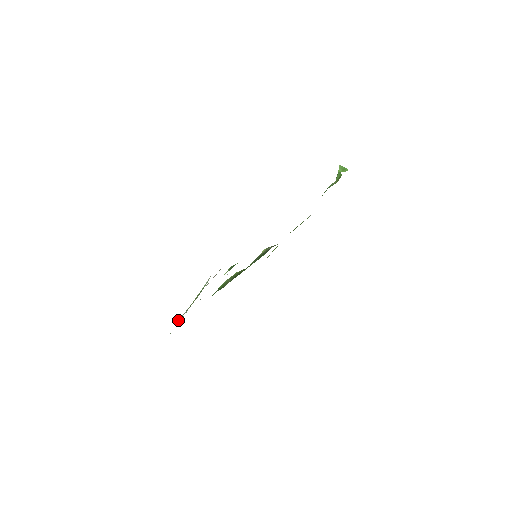
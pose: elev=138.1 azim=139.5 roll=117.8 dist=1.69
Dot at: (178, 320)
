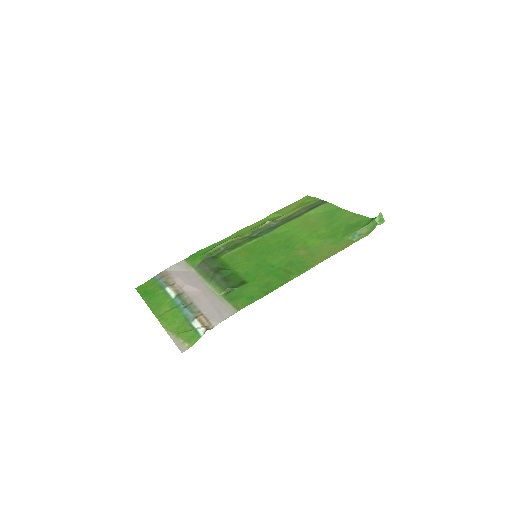
Dot at: (163, 315)
